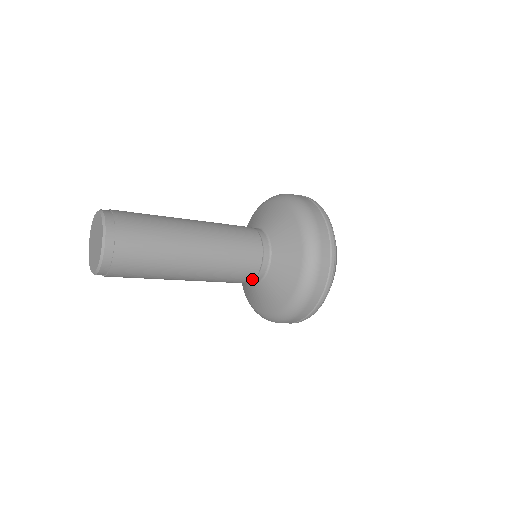
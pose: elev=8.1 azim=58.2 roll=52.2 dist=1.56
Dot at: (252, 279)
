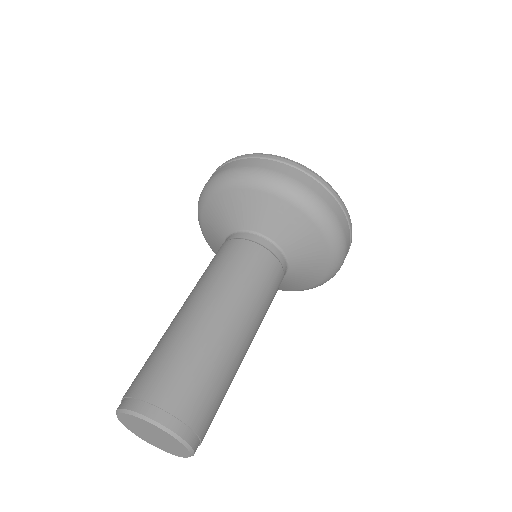
Dot at: occluded
